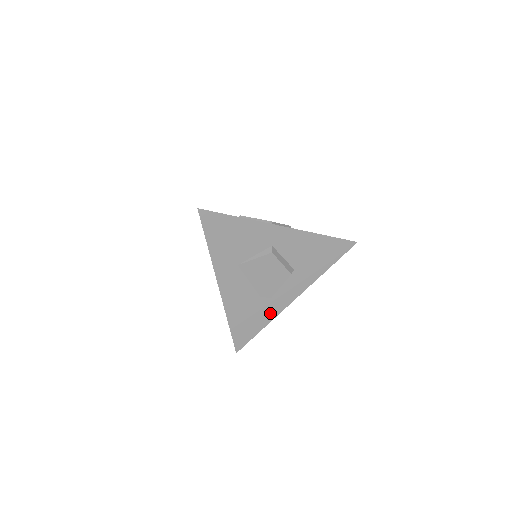
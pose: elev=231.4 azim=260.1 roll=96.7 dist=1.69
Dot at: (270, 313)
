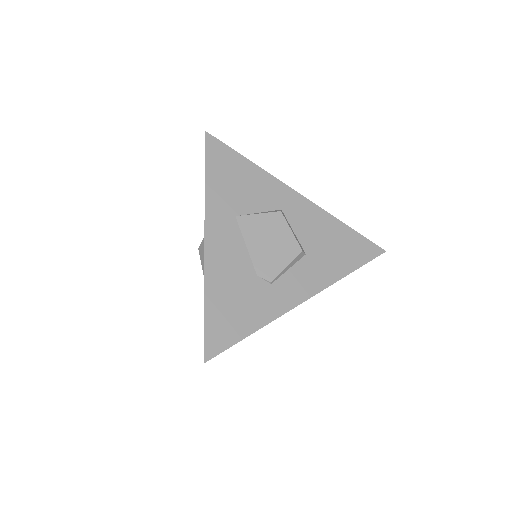
Dot at: (267, 310)
